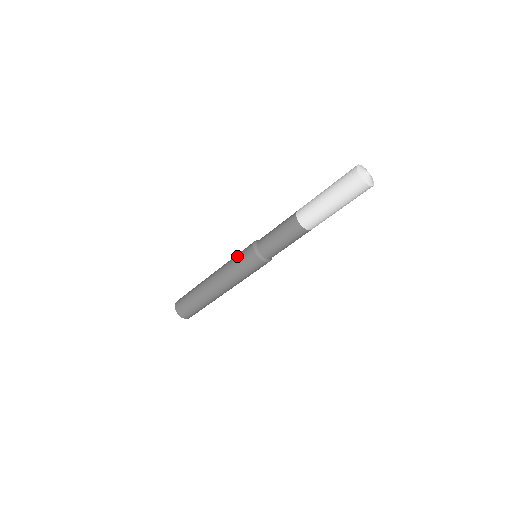
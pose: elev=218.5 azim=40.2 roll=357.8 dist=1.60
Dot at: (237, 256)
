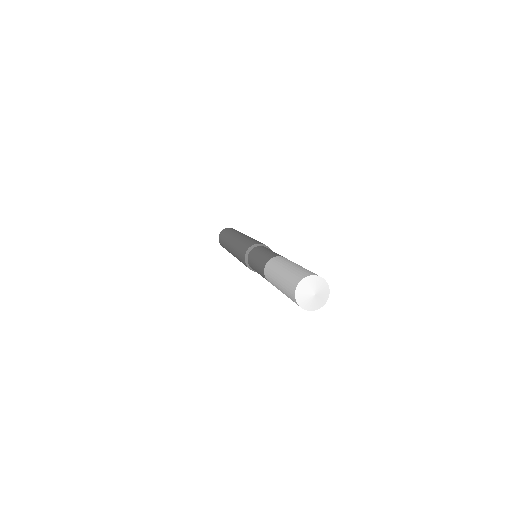
Dot at: (238, 251)
